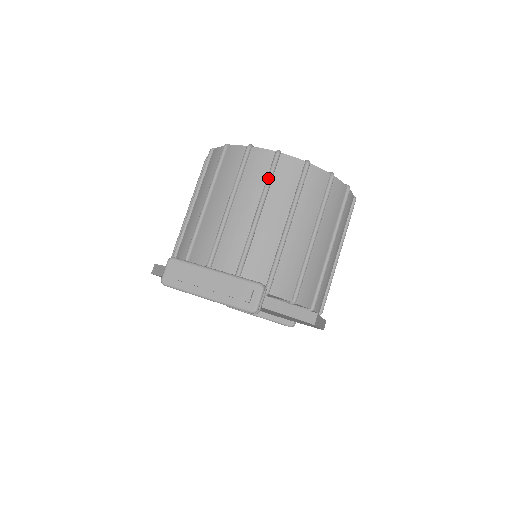
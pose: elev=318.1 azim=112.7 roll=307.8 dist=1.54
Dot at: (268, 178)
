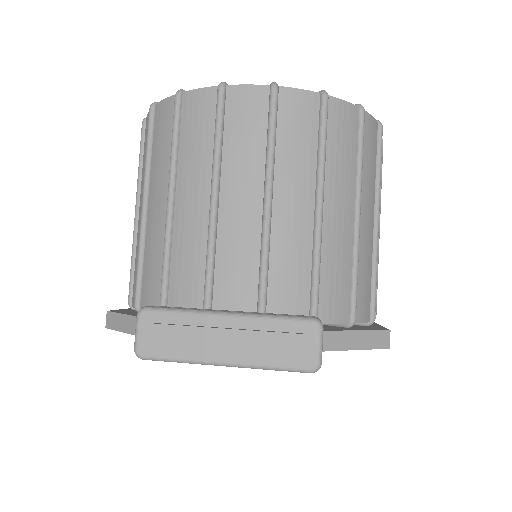
Dot at: (270, 133)
